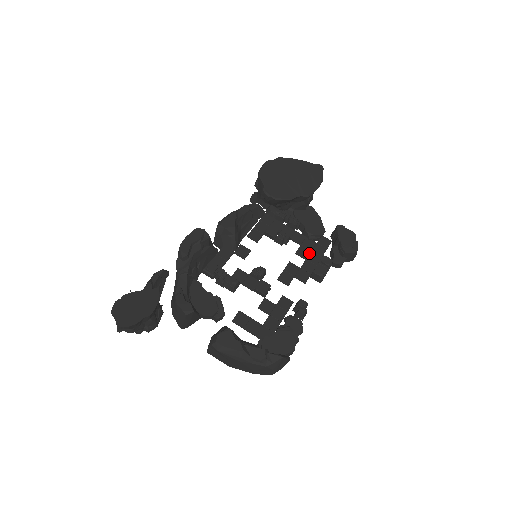
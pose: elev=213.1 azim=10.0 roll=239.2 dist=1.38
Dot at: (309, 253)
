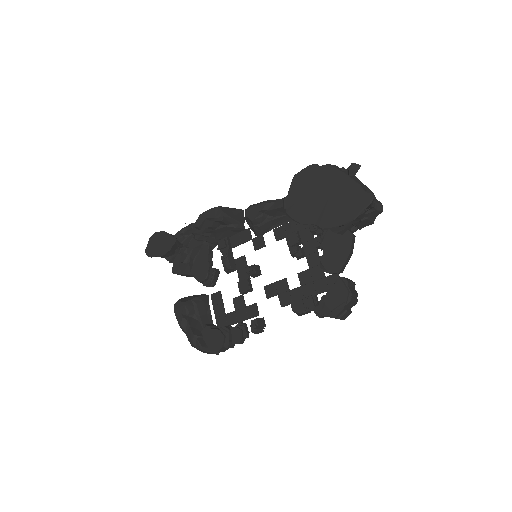
Dot at: (309, 282)
